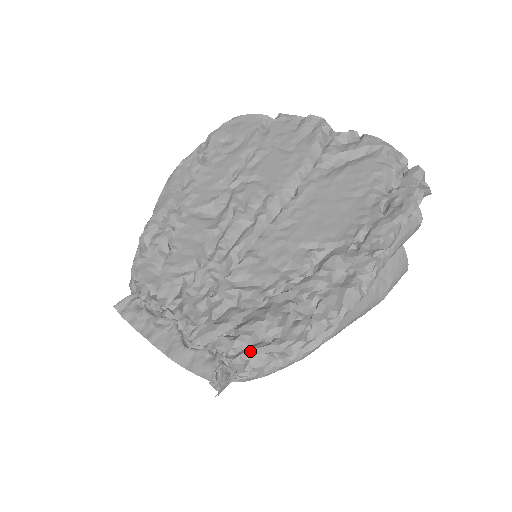
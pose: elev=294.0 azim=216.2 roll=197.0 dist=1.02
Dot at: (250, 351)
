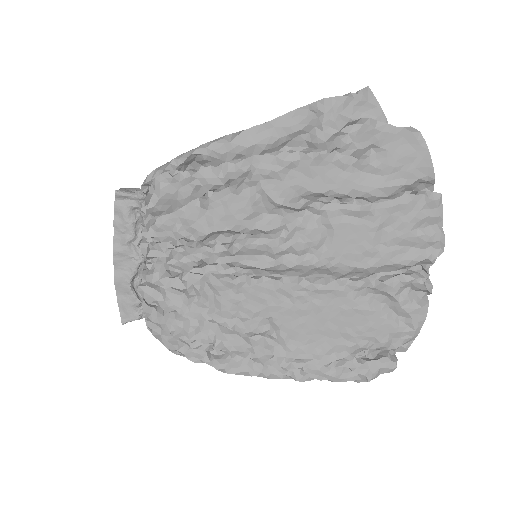
Dot at: (160, 335)
